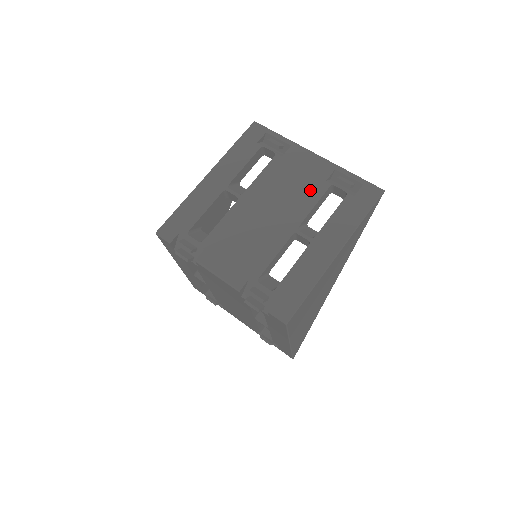
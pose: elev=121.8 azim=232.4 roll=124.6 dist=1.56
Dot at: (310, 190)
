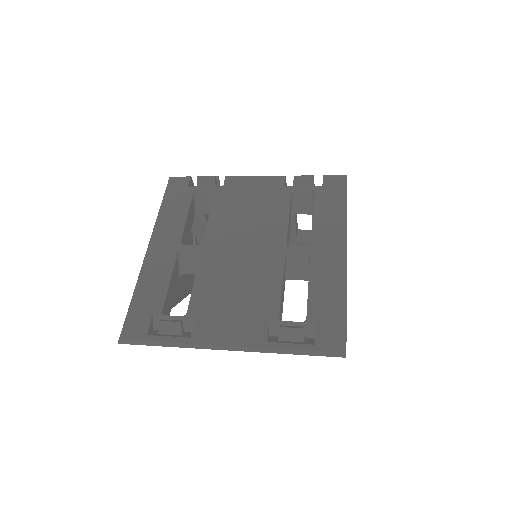
Dot at: occluded
